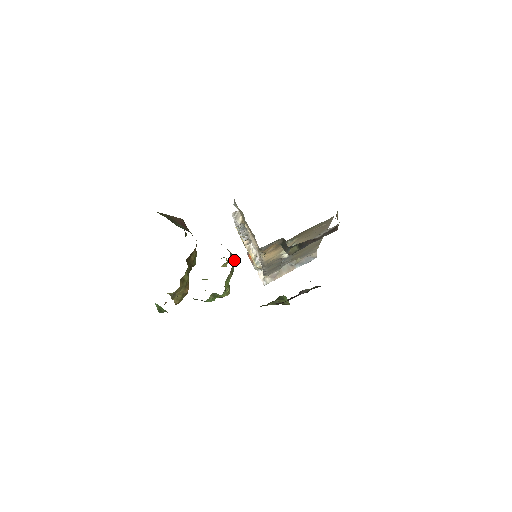
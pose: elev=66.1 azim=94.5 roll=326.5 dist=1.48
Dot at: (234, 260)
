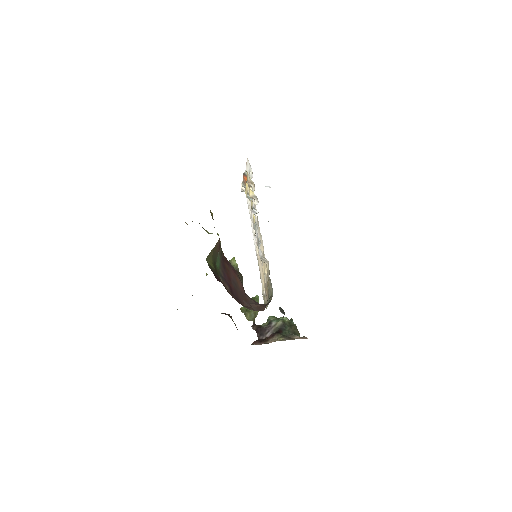
Dot at: occluded
